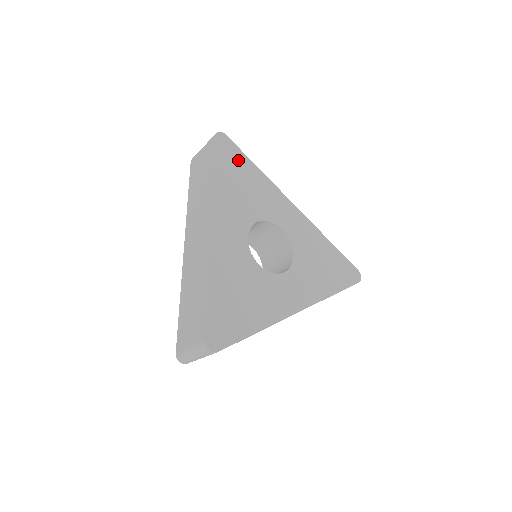
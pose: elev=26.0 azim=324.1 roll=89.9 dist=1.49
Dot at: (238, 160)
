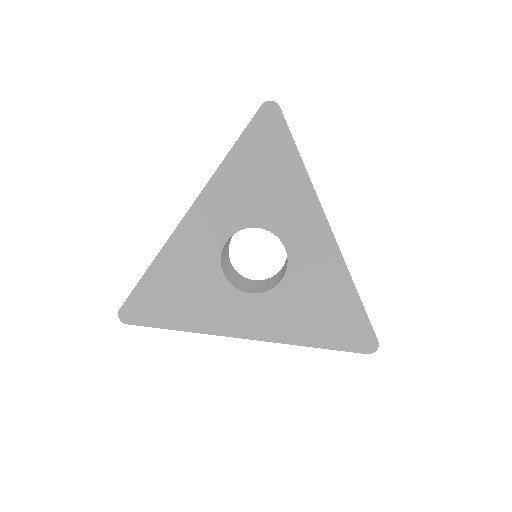
Dot at: (276, 145)
